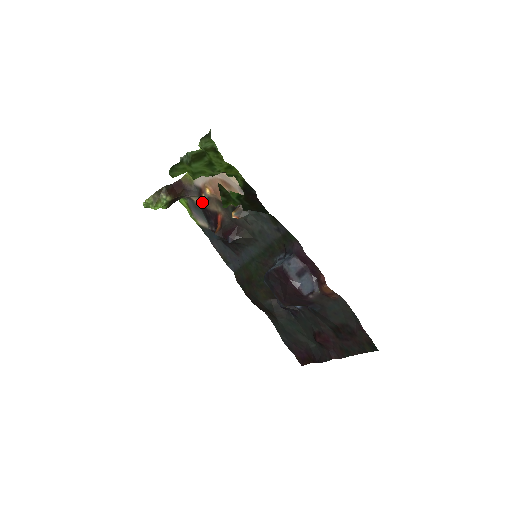
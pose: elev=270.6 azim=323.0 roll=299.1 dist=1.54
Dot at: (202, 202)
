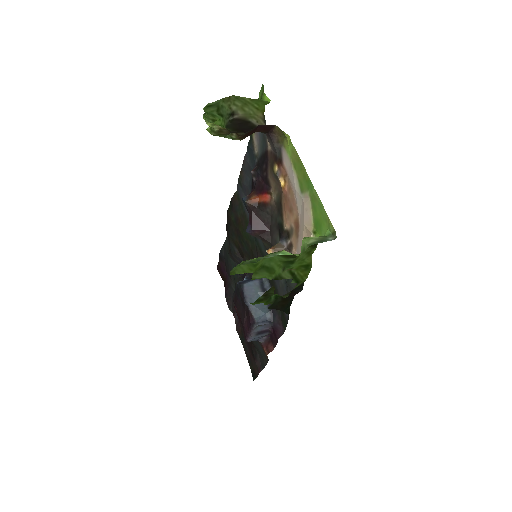
Dot at: (271, 159)
